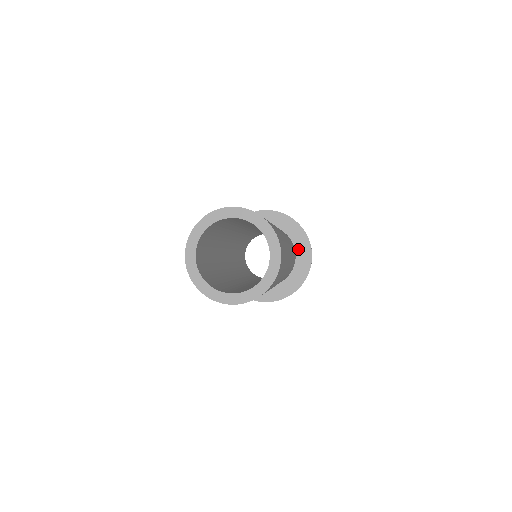
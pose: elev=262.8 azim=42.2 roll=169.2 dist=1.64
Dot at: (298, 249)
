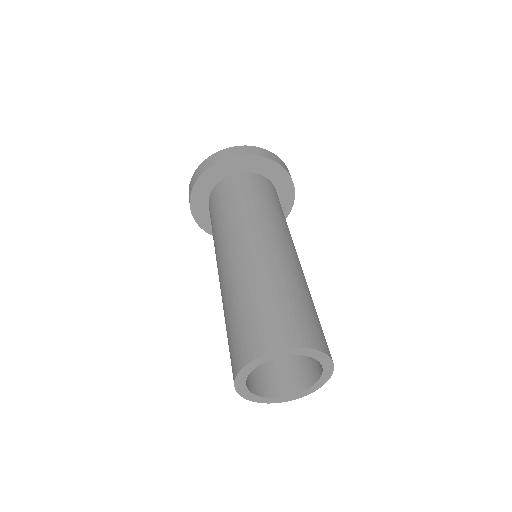
Dot at: (281, 196)
